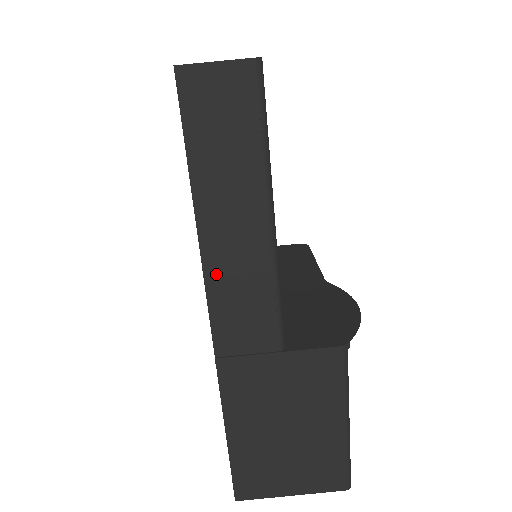
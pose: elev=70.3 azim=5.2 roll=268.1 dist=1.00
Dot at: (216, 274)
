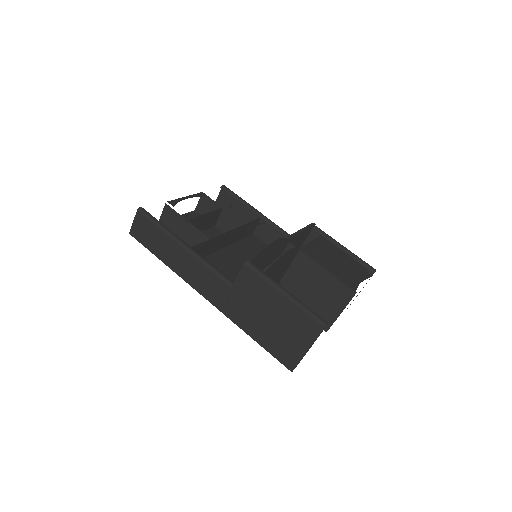
Dot at: (190, 280)
